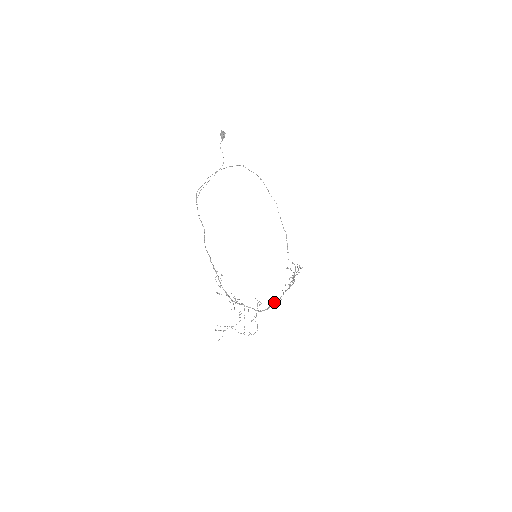
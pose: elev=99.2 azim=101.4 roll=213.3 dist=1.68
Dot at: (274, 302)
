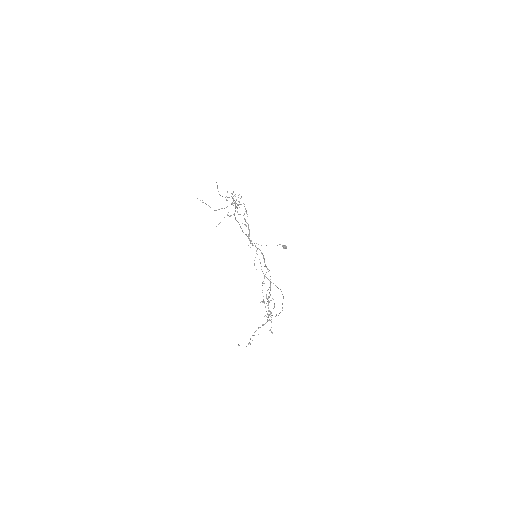
Dot at: (252, 243)
